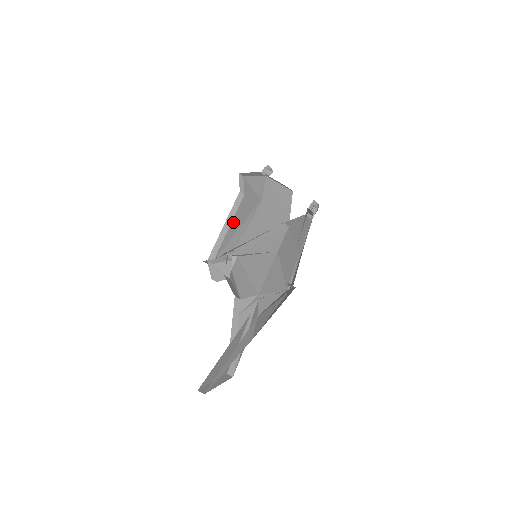
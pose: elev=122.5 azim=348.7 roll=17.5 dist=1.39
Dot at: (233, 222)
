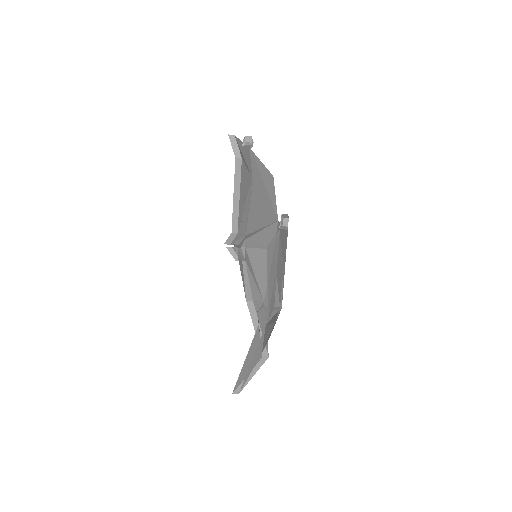
Dot at: (240, 191)
